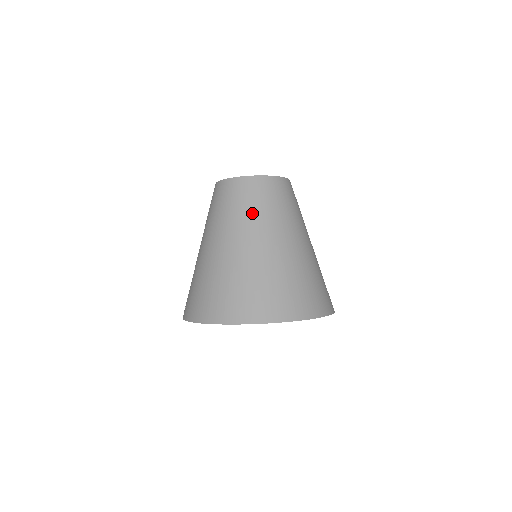
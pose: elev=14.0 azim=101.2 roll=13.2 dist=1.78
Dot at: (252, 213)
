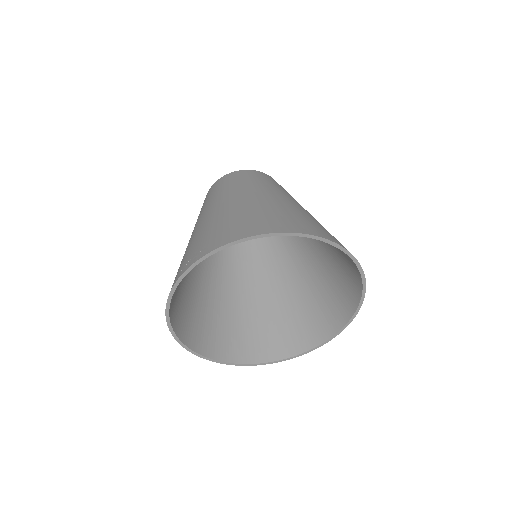
Dot at: (276, 186)
